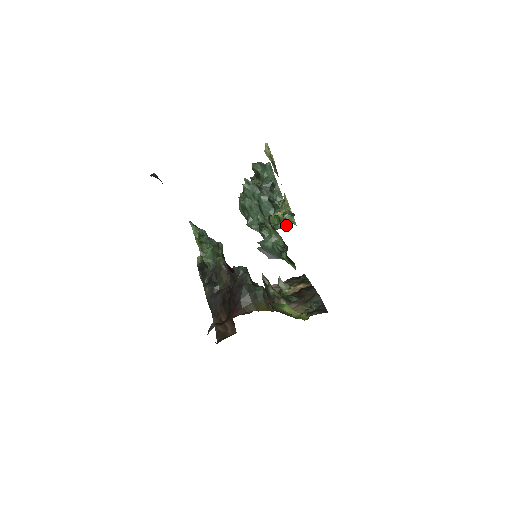
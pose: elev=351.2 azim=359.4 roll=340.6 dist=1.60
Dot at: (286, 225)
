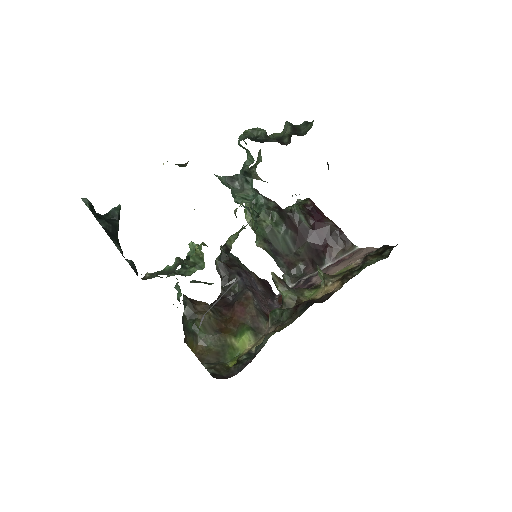
Dot at: (198, 265)
